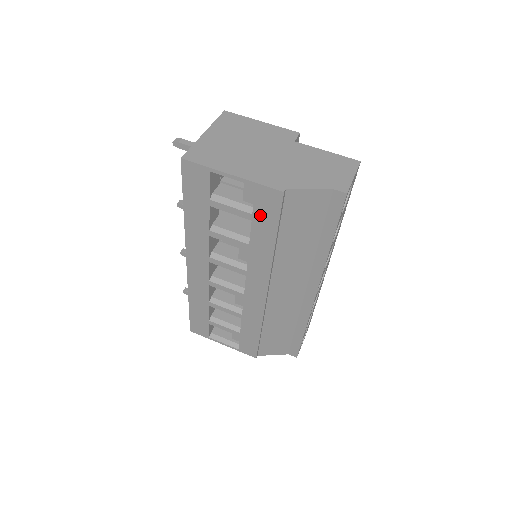
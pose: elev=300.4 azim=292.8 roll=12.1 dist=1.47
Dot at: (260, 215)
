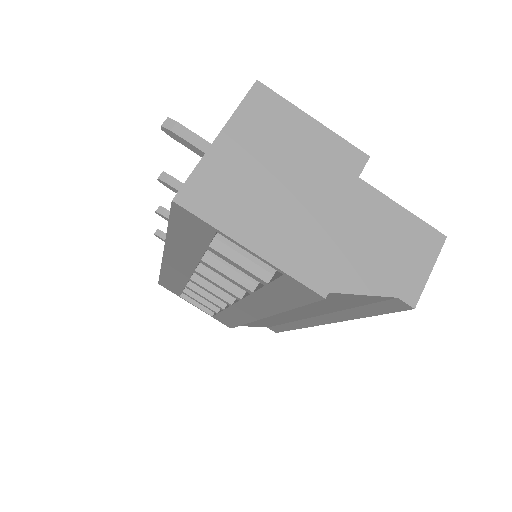
Dot at: (279, 289)
